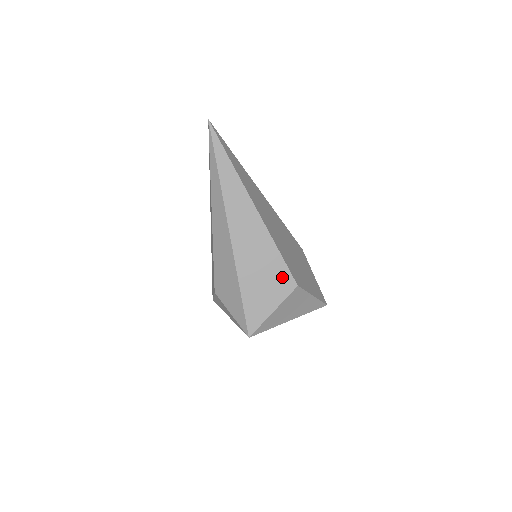
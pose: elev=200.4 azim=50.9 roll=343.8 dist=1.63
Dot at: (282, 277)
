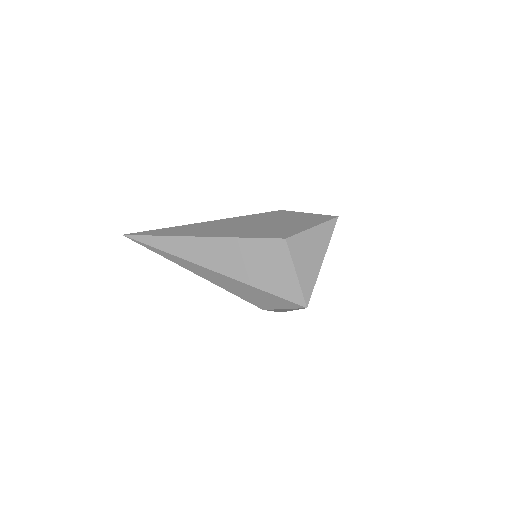
Dot at: (270, 248)
